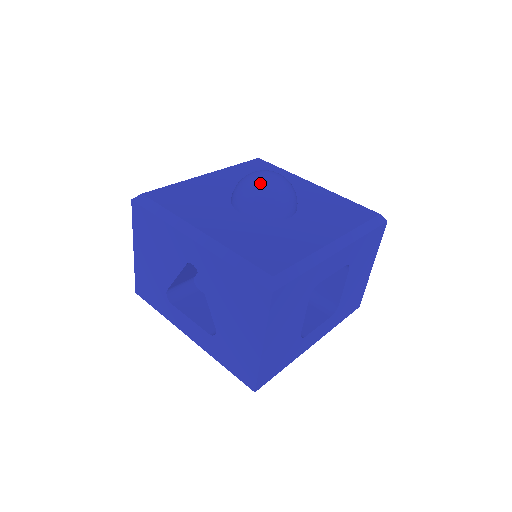
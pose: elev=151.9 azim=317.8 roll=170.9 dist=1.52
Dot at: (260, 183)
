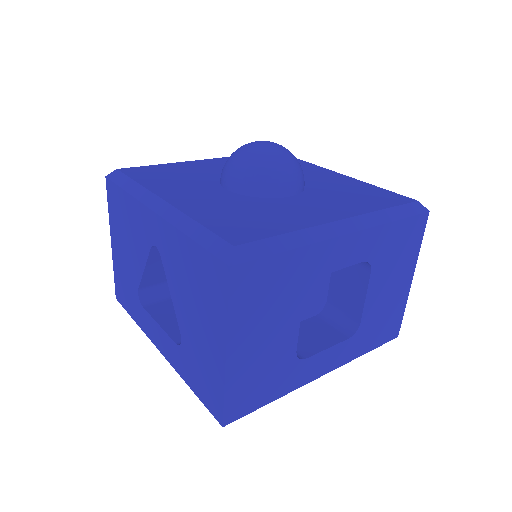
Dot at: (251, 150)
